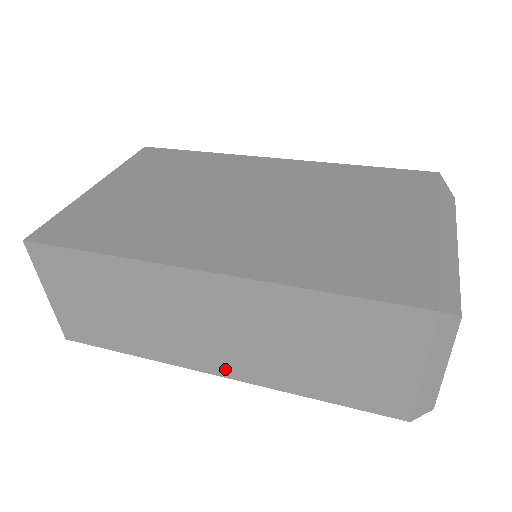
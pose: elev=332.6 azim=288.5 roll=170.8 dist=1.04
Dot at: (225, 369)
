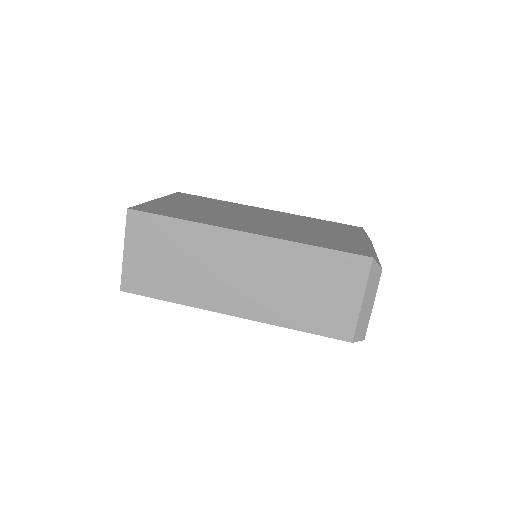
Dot at: (240, 309)
